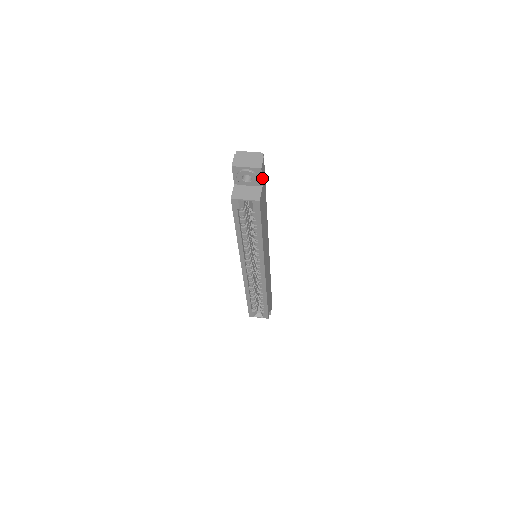
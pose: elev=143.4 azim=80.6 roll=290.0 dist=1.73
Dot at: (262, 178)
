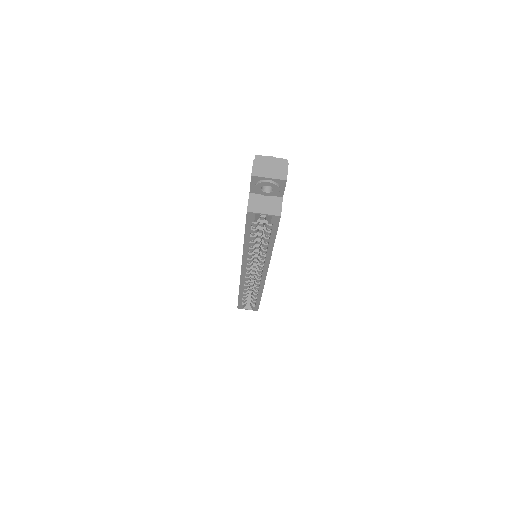
Dot at: (284, 189)
